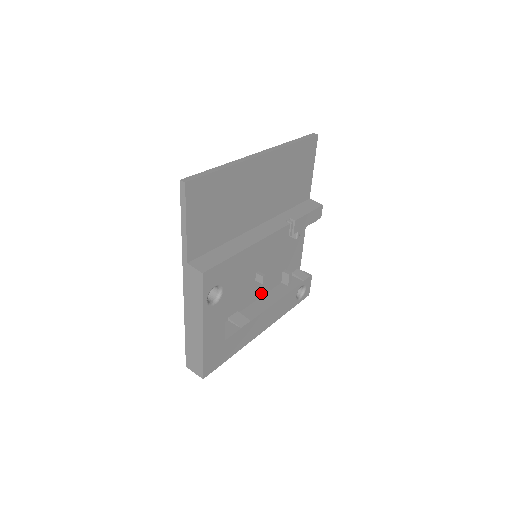
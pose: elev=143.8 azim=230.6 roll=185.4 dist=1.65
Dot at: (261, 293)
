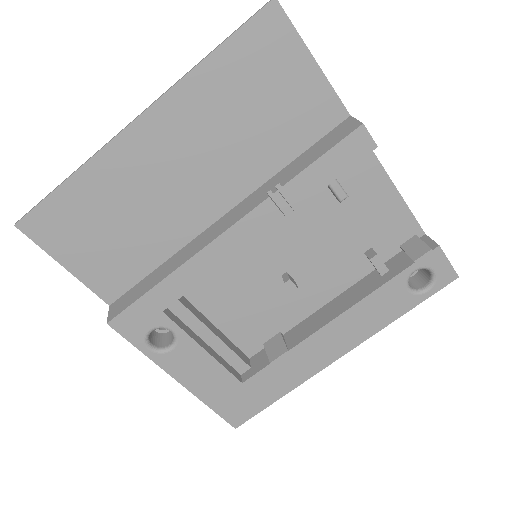
Dot at: (325, 297)
